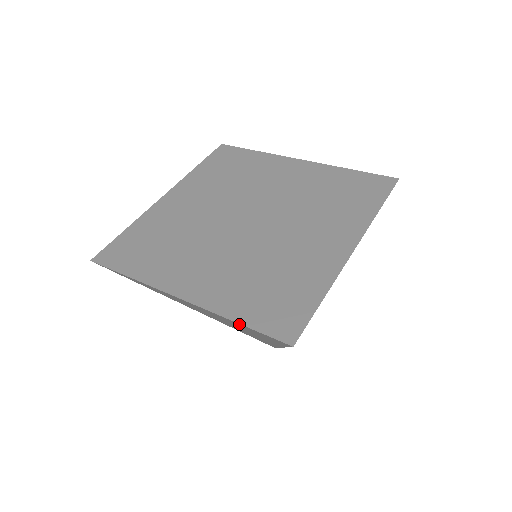
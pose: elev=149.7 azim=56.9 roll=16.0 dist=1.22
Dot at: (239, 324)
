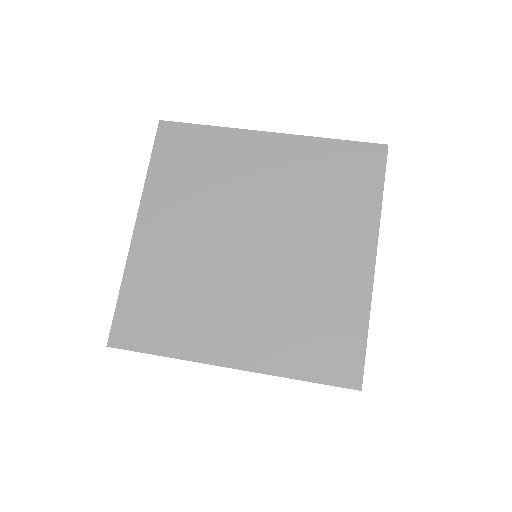
Dot at: (300, 376)
